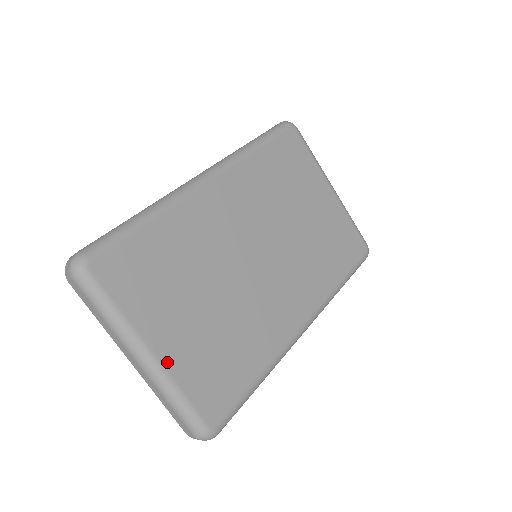
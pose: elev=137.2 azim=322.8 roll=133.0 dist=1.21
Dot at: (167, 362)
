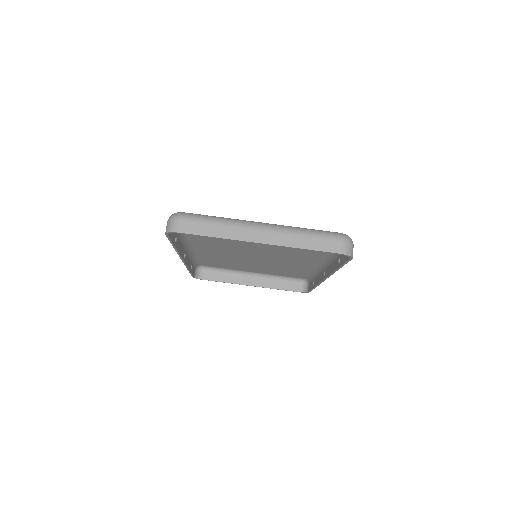
Dot at: occluded
